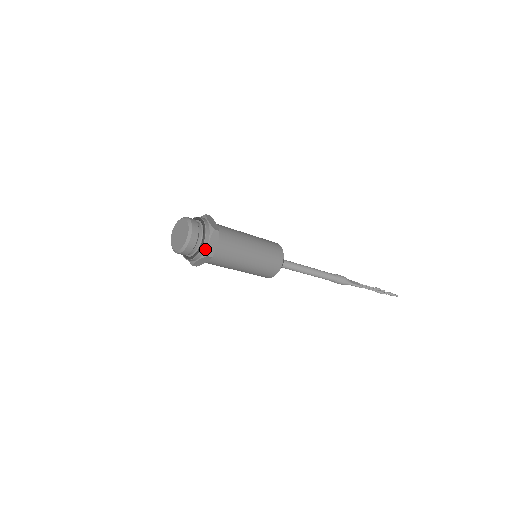
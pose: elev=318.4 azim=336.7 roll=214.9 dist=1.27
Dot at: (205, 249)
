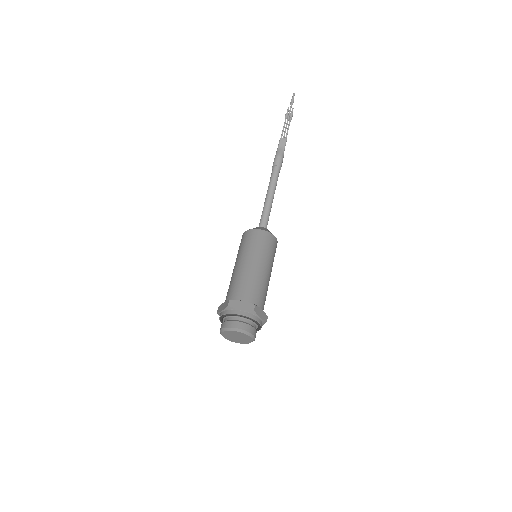
Dot at: (262, 322)
